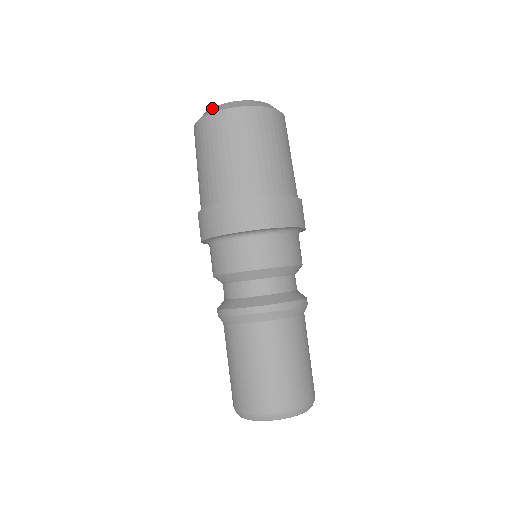
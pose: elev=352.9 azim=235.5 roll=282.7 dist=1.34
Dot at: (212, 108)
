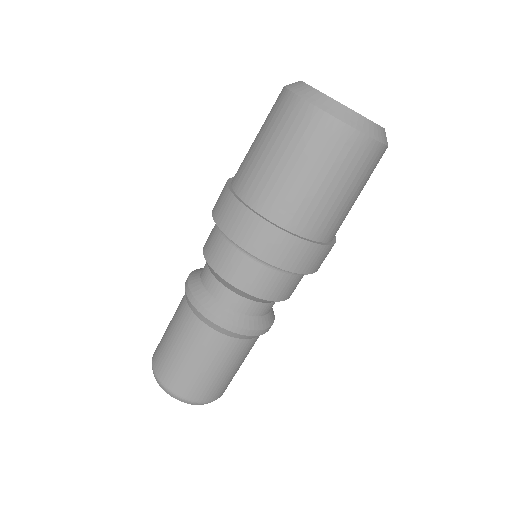
Dot at: (331, 99)
